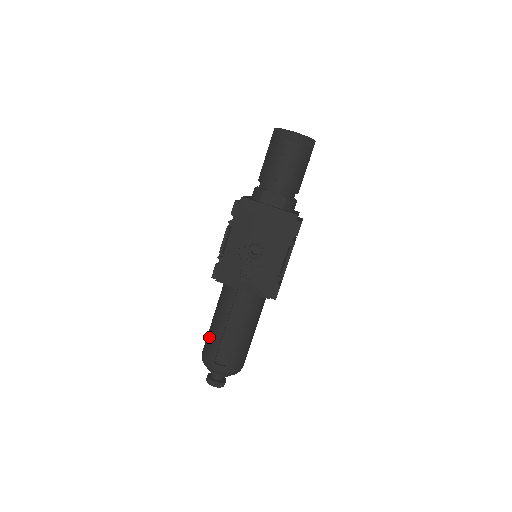
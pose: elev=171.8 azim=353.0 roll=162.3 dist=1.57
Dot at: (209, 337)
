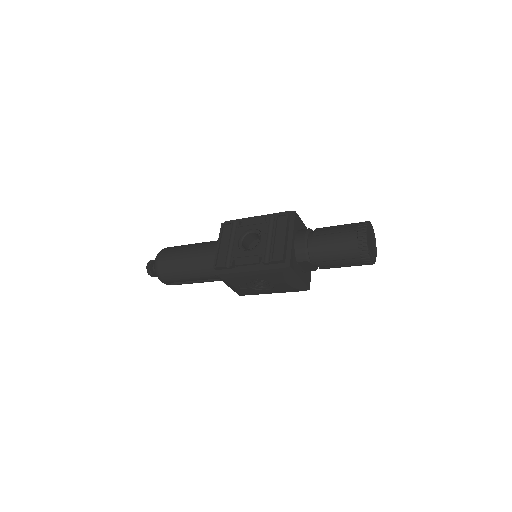
Dot at: (174, 267)
